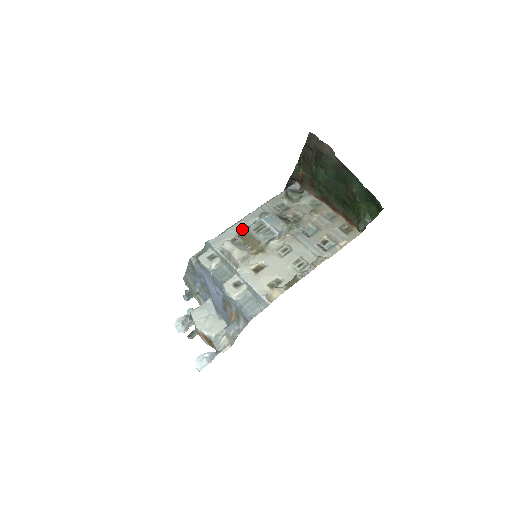
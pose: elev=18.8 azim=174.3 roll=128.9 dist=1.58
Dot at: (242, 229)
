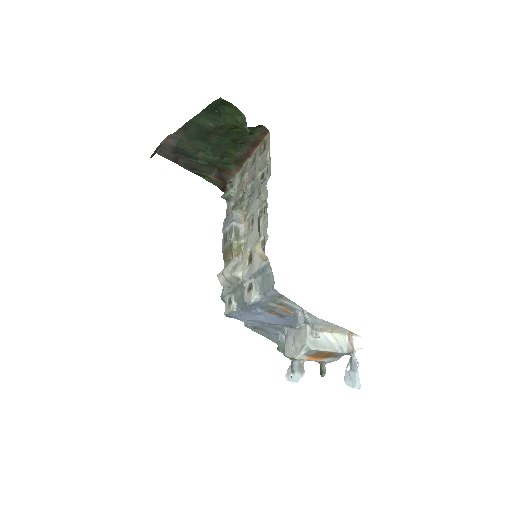
Dot at: occluded
